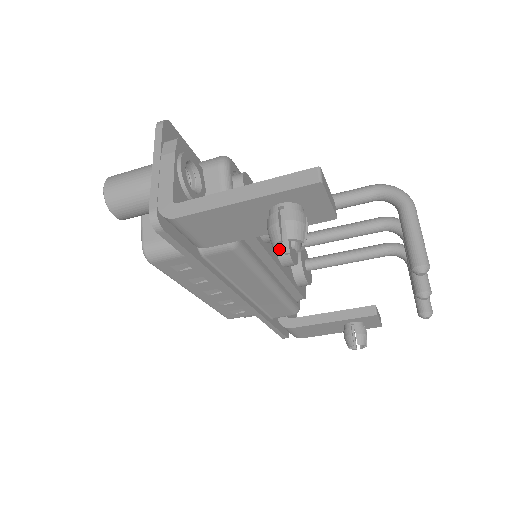
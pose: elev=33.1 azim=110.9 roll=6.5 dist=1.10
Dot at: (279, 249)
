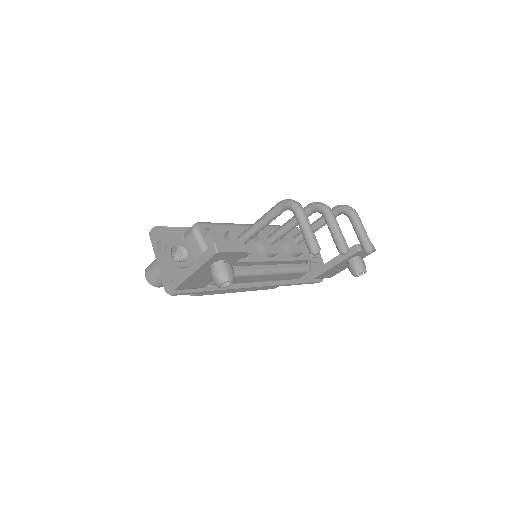
Dot at: (224, 286)
